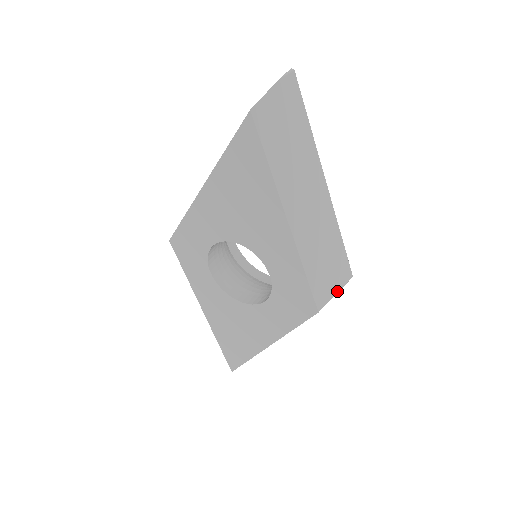
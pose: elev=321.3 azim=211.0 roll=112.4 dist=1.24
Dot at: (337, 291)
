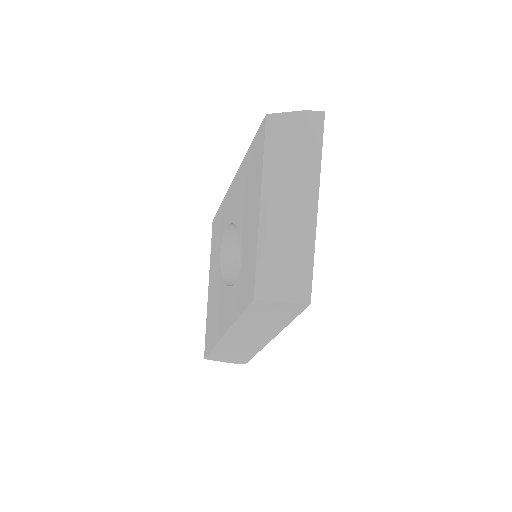
Dot at: (285, 300)
